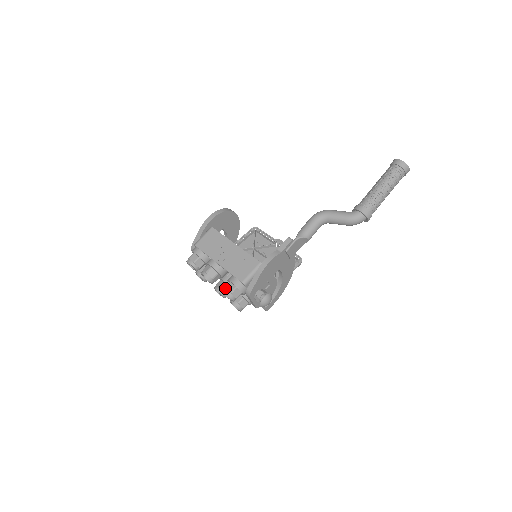
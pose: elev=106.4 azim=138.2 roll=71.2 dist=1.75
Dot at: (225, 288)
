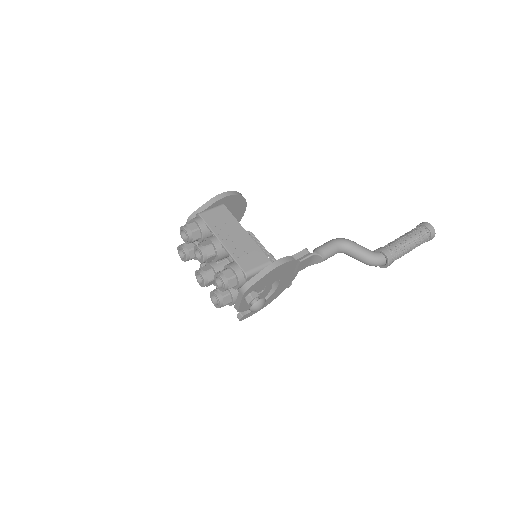
Dot at: (222, 272)
